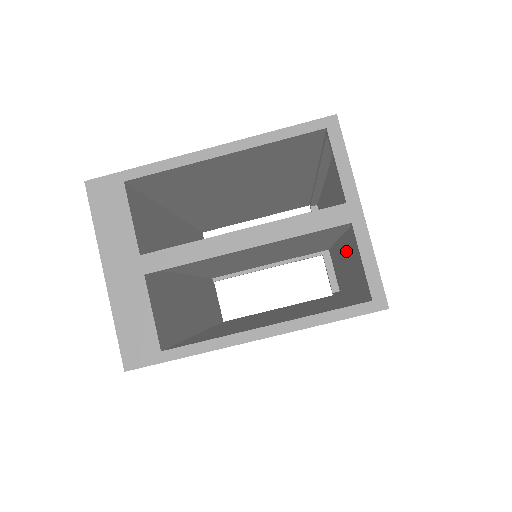
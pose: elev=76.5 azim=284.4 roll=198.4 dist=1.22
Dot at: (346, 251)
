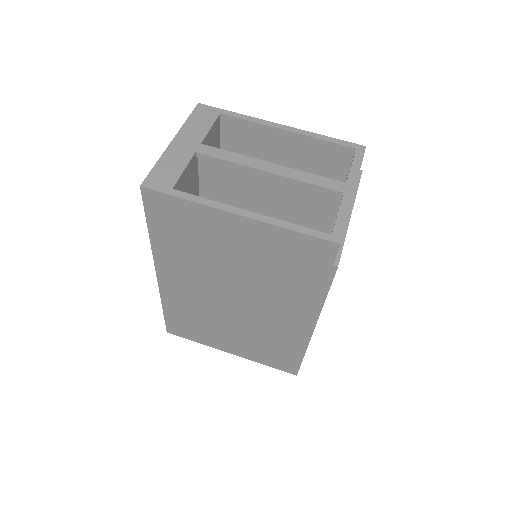
Dot at: occluded
